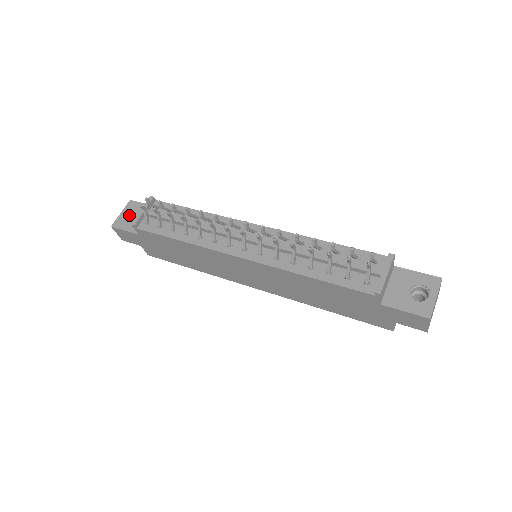
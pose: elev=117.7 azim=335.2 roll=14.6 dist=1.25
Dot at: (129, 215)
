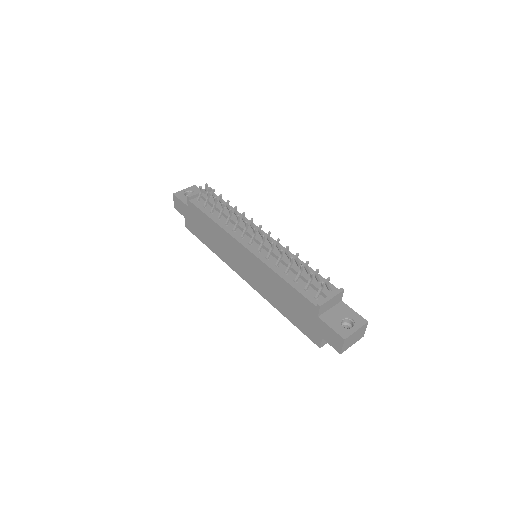
Dot at: (189, 194)
